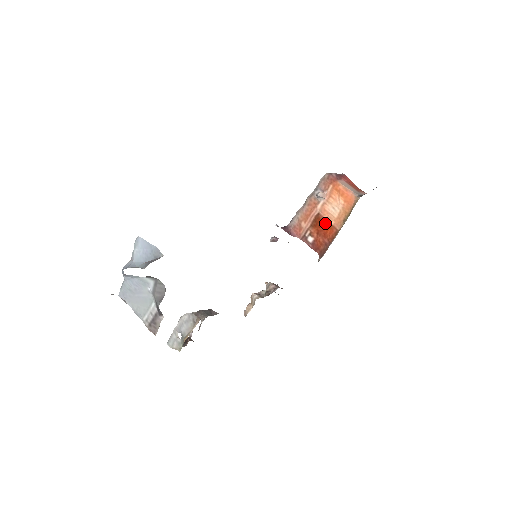
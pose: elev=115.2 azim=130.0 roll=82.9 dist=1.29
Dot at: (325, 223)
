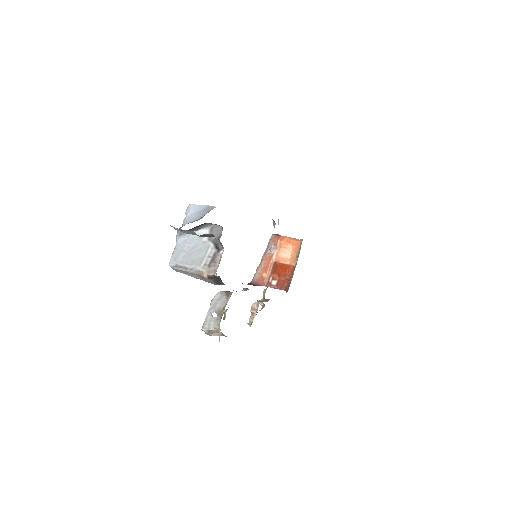
Dot at: (282, 266)
